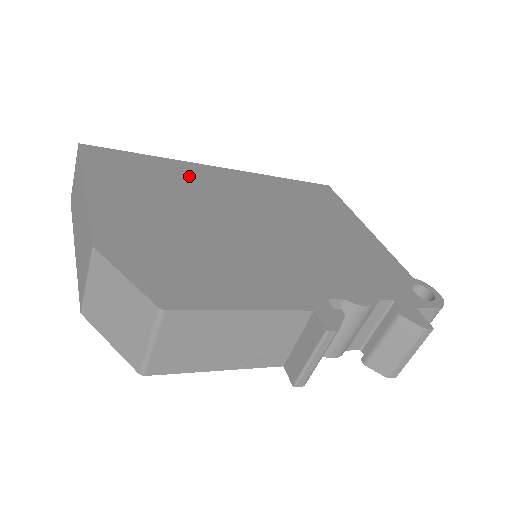
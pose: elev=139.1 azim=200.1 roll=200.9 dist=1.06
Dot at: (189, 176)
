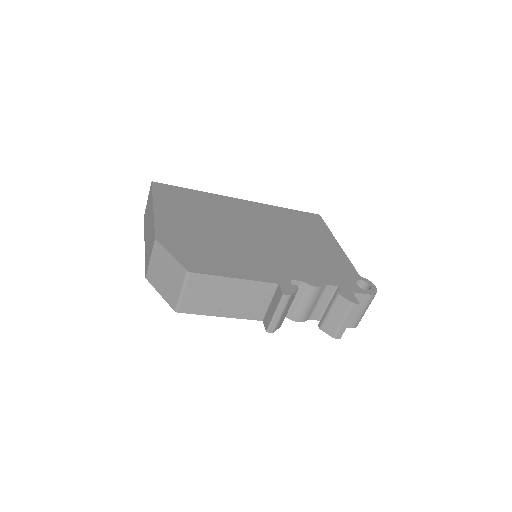
Dot at: (218, 204)
